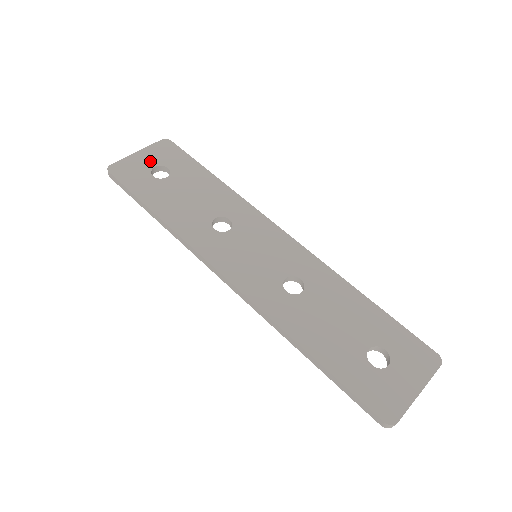
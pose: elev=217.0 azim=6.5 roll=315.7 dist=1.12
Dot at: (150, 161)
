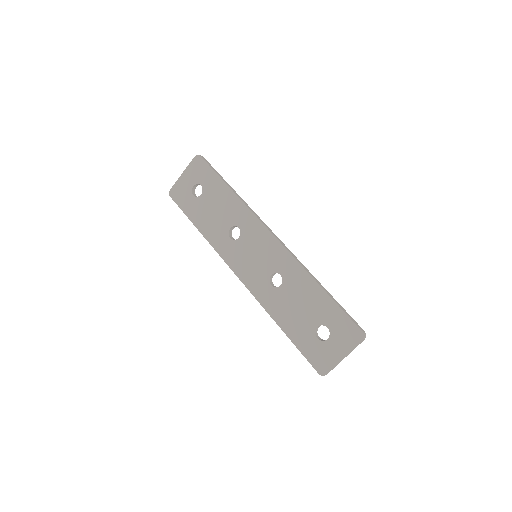
Dot at: (190, 181)
